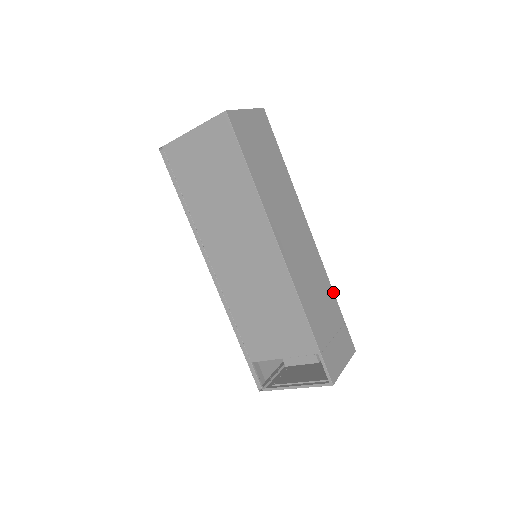
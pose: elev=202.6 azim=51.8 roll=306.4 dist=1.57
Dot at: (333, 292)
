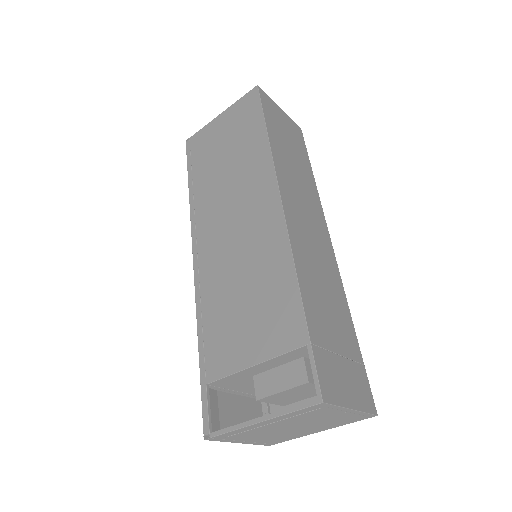
Dot at: (351, 317)
